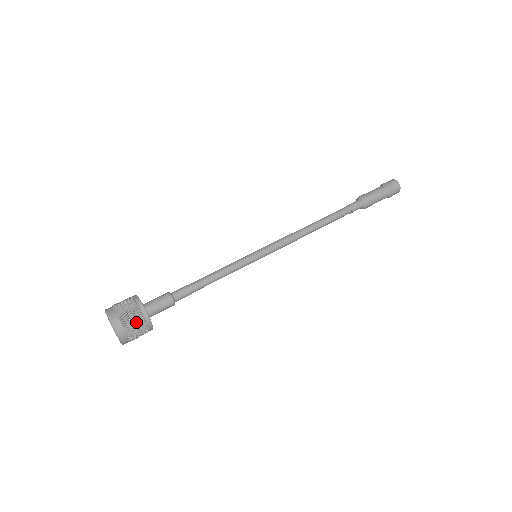
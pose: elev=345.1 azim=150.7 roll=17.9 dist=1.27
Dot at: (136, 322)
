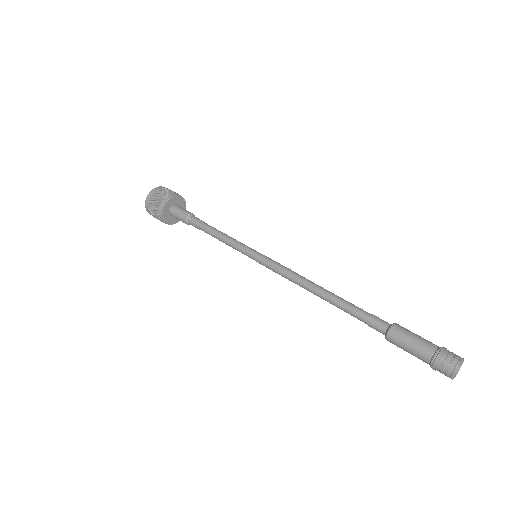
Dot at: (162, 195)
